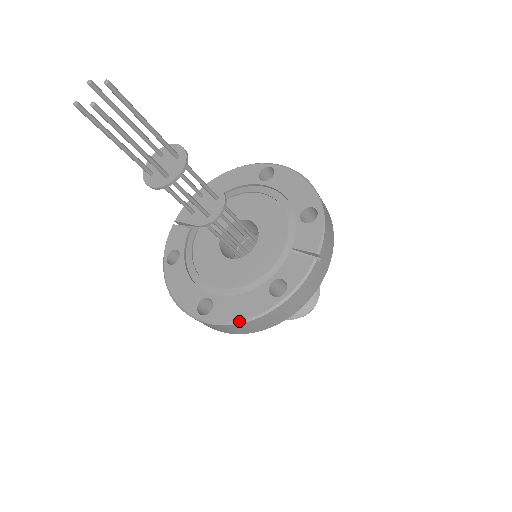
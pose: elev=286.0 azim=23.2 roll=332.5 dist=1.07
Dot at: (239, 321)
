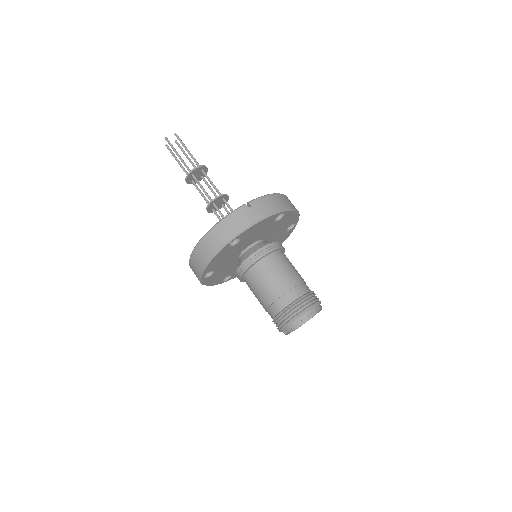
Dot at: (196, 245)
